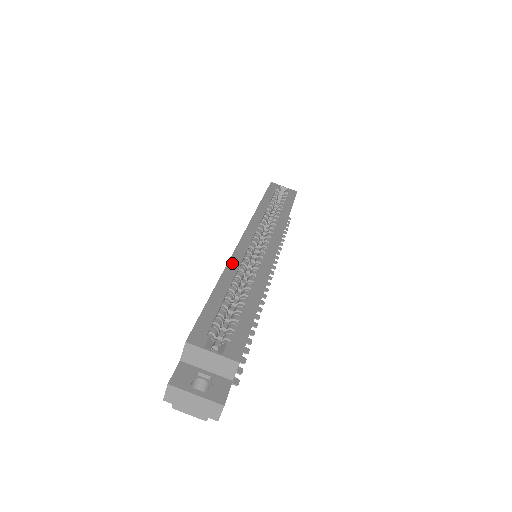
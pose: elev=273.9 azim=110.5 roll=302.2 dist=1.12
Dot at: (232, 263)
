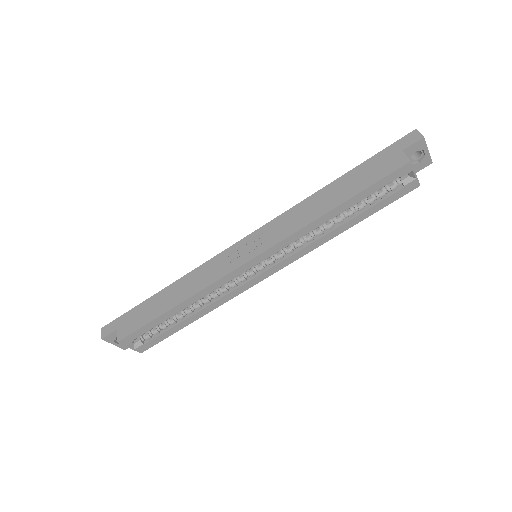
Dot at: (204, 292)
